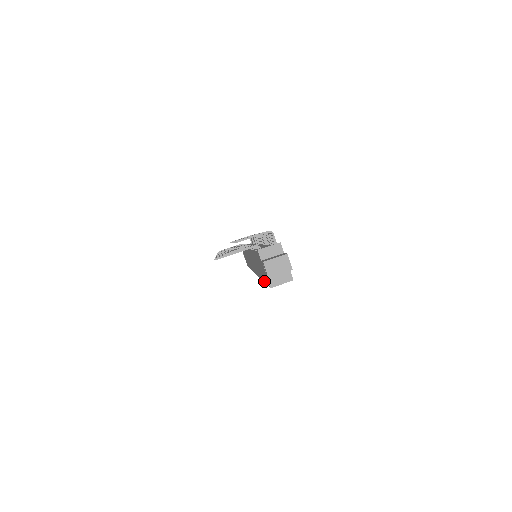
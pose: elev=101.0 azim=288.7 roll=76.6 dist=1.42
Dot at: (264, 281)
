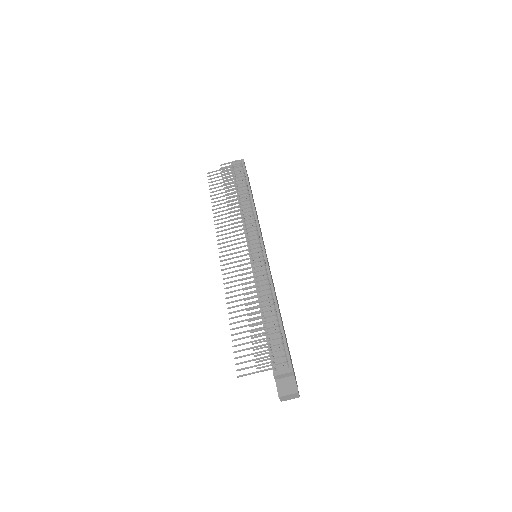
Dot at: occluded
